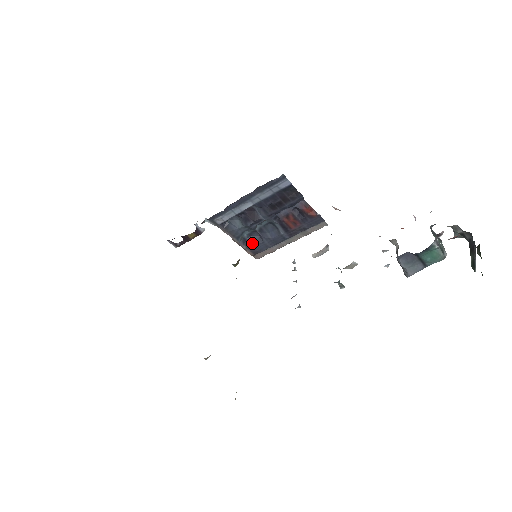
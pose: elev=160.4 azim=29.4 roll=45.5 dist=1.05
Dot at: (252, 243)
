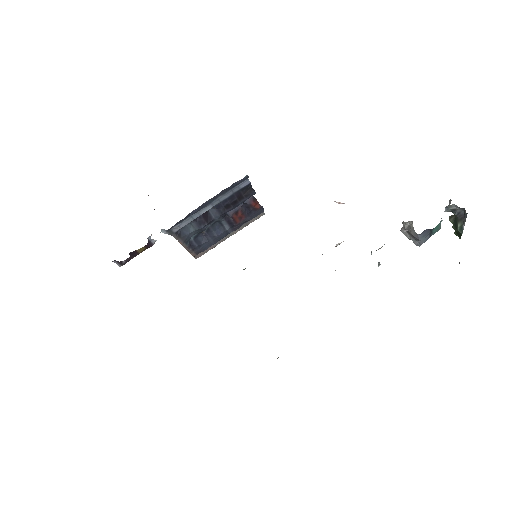
Dot at: (198, 244)
